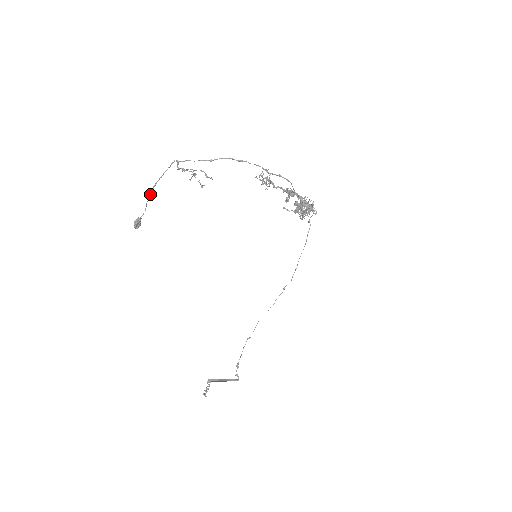
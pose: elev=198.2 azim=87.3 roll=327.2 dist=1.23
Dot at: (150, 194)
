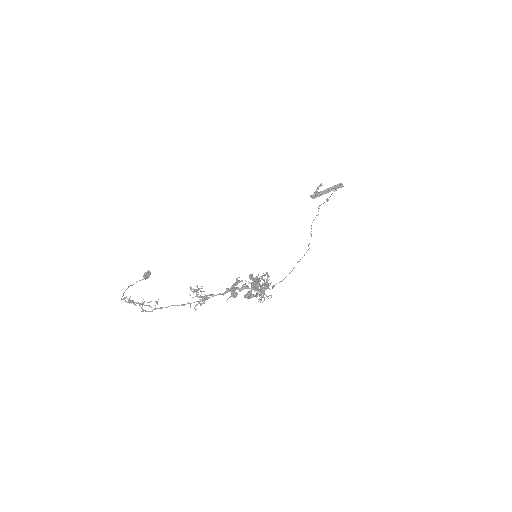
Dot at: (133, 284)
